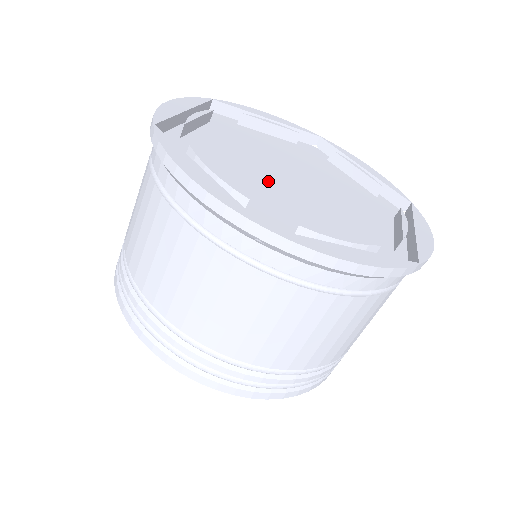
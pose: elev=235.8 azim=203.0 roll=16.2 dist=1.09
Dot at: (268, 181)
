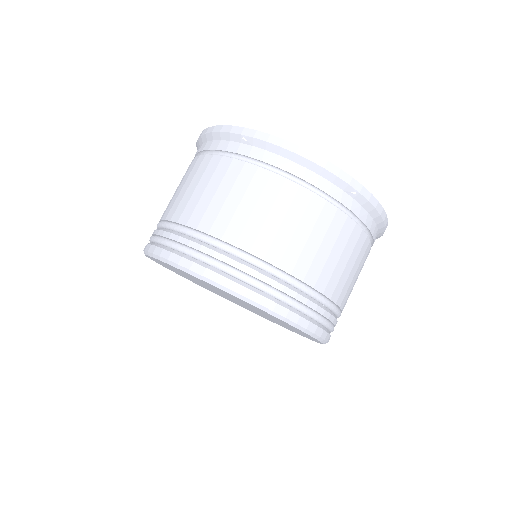
Dot at: occluded
